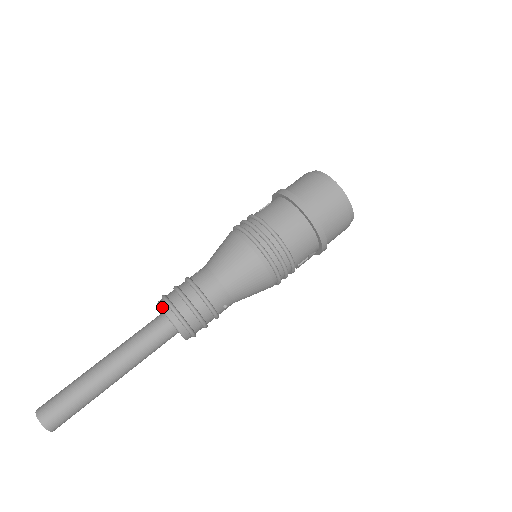
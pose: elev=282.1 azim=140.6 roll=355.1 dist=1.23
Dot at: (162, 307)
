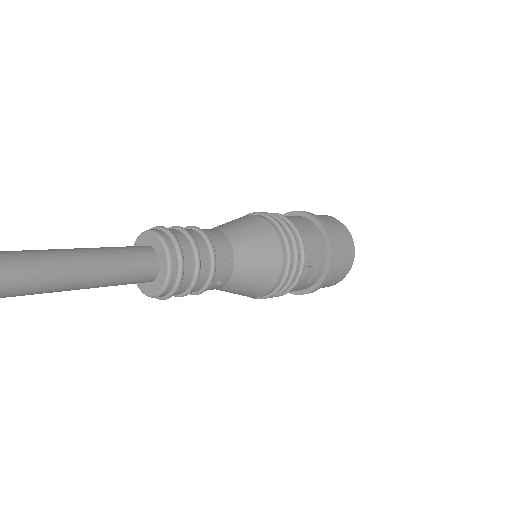
Dot at: occluded
